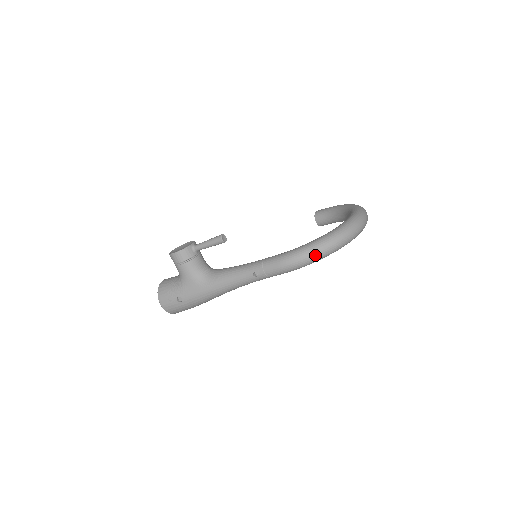
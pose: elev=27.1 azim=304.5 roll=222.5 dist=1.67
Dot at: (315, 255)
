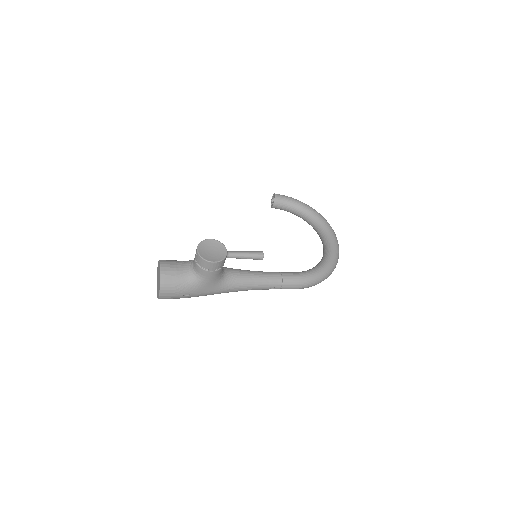
Dot at: occluded
